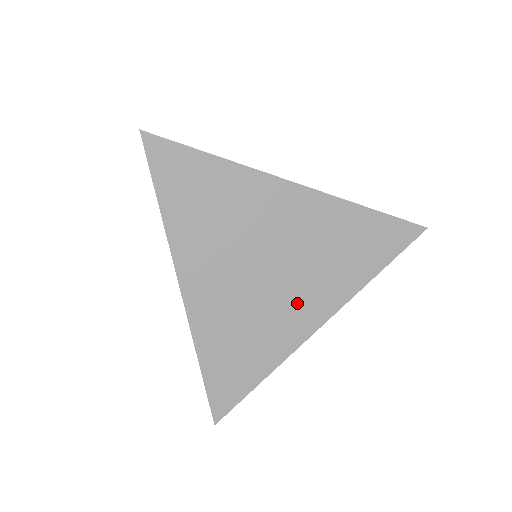
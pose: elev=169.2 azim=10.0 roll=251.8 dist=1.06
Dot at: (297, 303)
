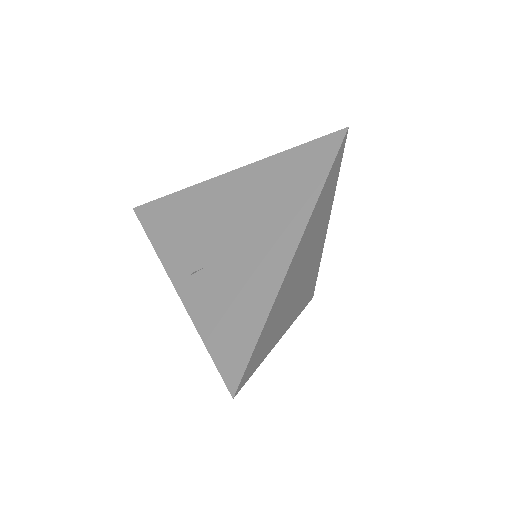
Dot at: (317, 248)
